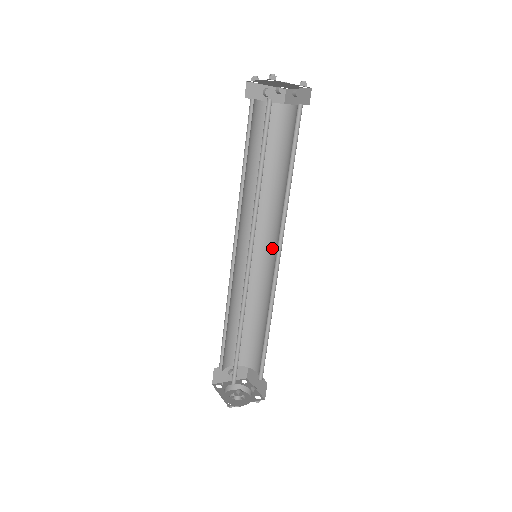
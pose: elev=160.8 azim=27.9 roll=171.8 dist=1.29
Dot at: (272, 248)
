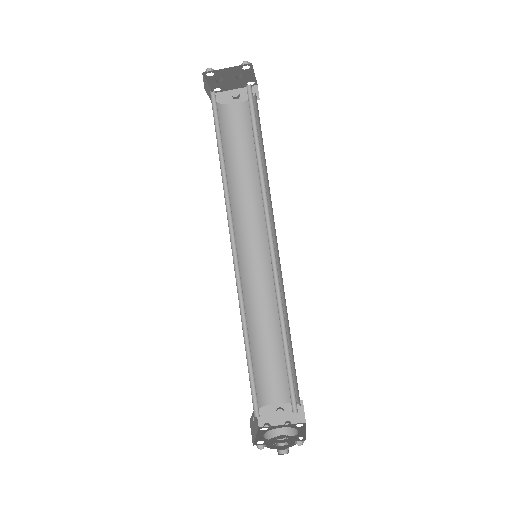
Dot at: (277, 245)
